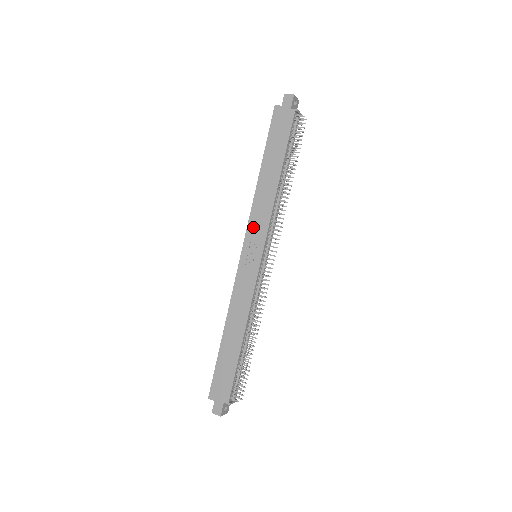
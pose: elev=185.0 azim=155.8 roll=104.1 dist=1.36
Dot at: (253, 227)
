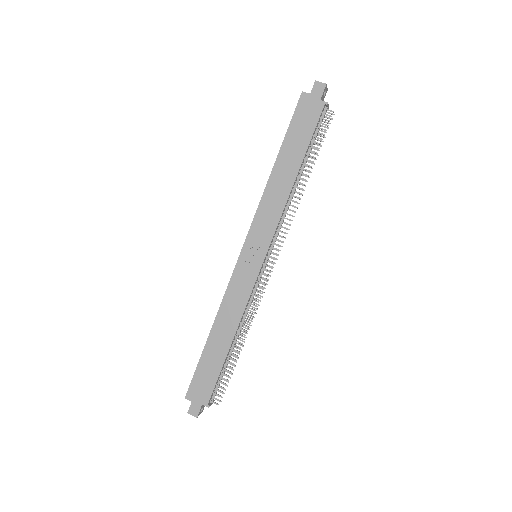
Dot at: (258, 225)
